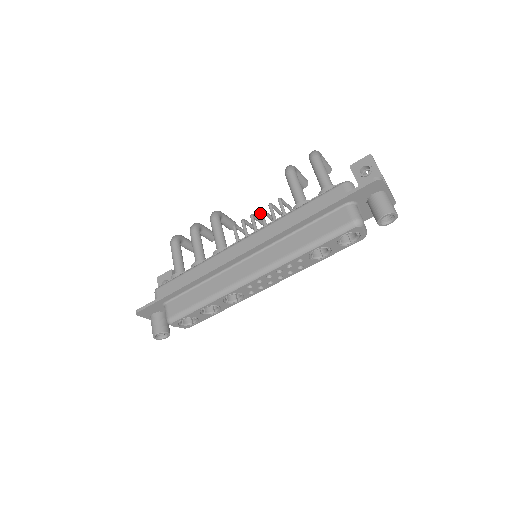
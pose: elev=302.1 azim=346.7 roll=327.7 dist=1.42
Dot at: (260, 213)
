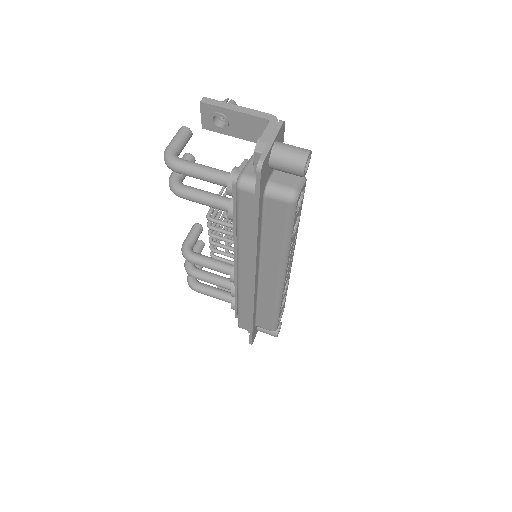
Dot at: occluded
